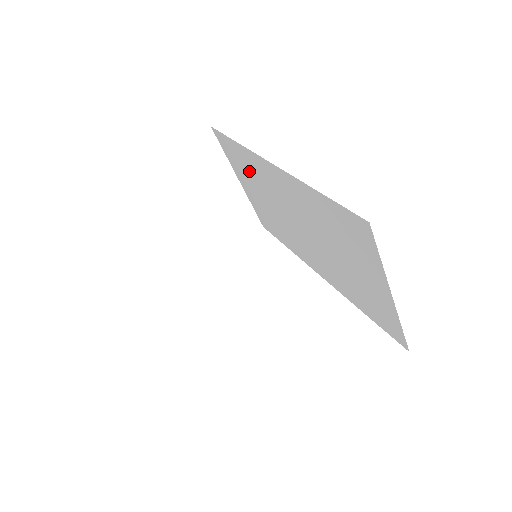
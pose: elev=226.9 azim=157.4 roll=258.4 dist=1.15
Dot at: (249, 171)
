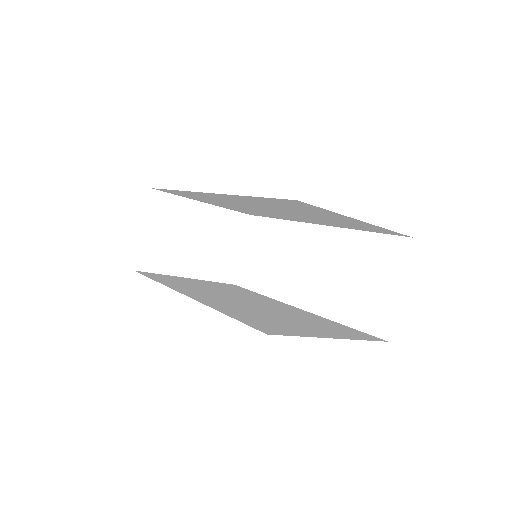
Dot at: (202, 198)
